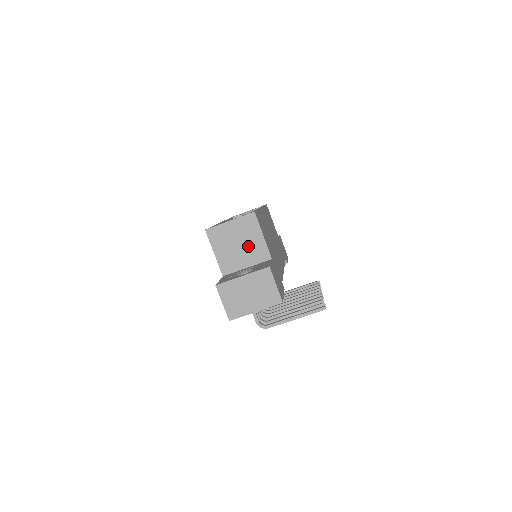
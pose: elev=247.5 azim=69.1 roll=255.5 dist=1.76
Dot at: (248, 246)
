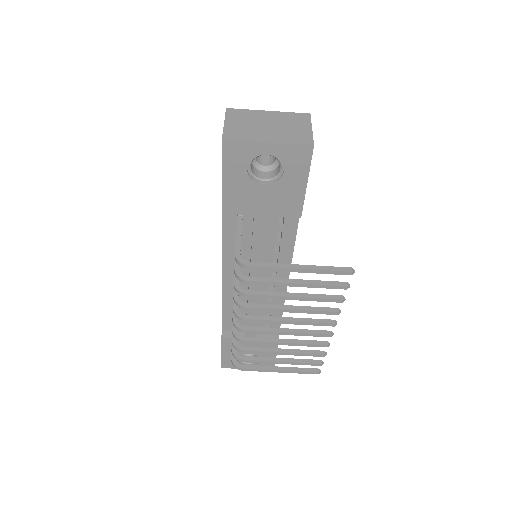
Dot at: occluded
